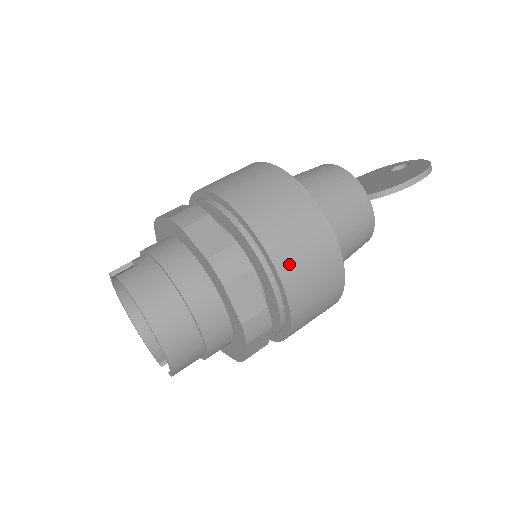
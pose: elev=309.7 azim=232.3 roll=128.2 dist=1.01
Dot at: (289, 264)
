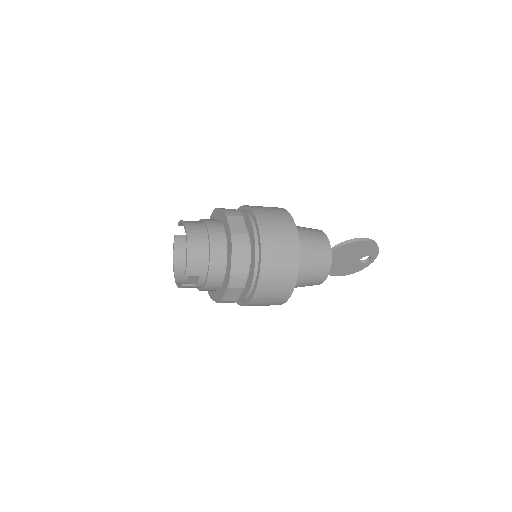
Dot at: (264, 220)
